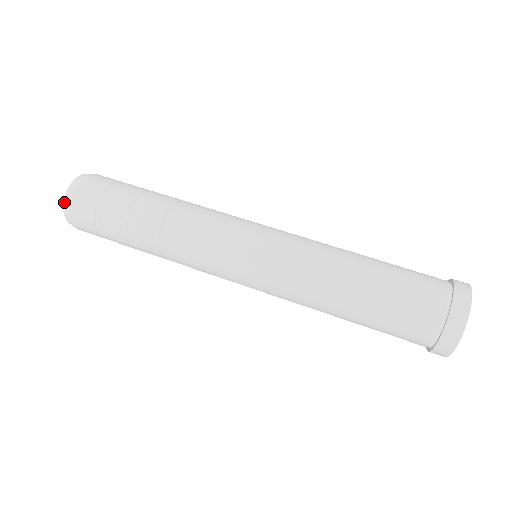
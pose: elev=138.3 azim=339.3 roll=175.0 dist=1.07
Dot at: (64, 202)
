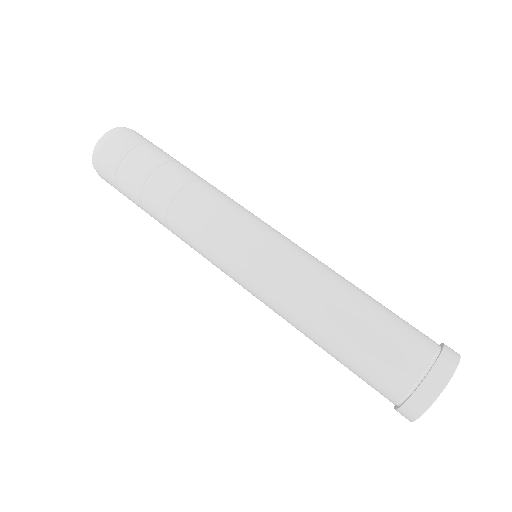
Dot at: (105, 134)
